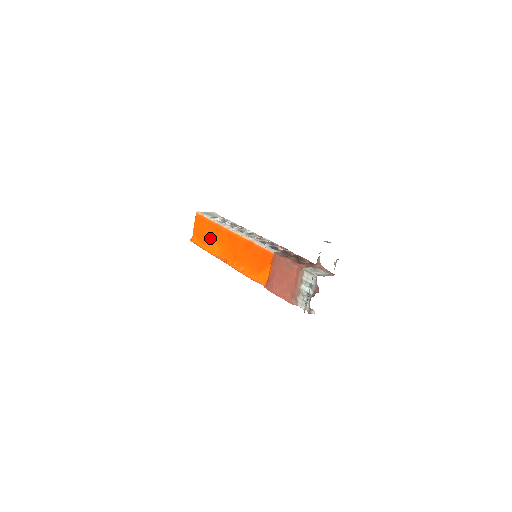
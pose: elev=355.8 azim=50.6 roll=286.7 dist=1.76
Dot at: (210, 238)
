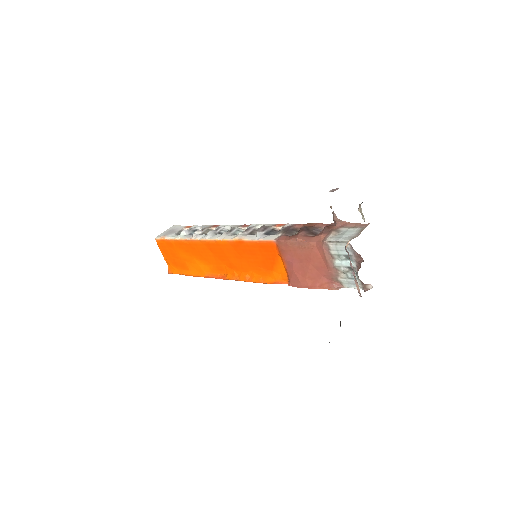
Dot at: (189, 260)
